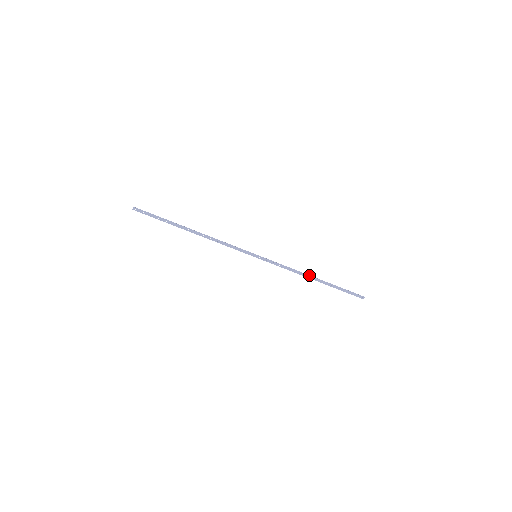
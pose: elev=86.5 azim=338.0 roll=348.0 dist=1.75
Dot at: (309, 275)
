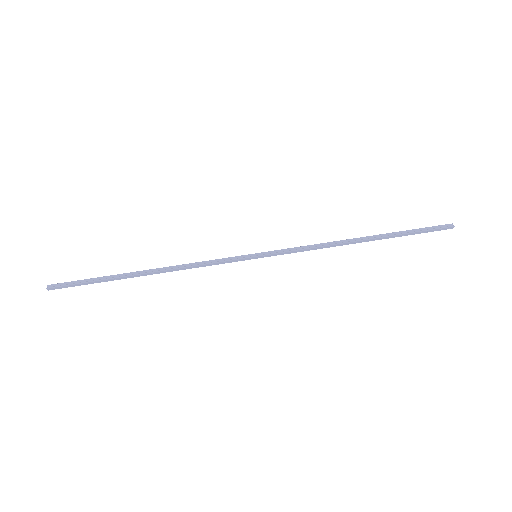
Dot at: (350, 242)
